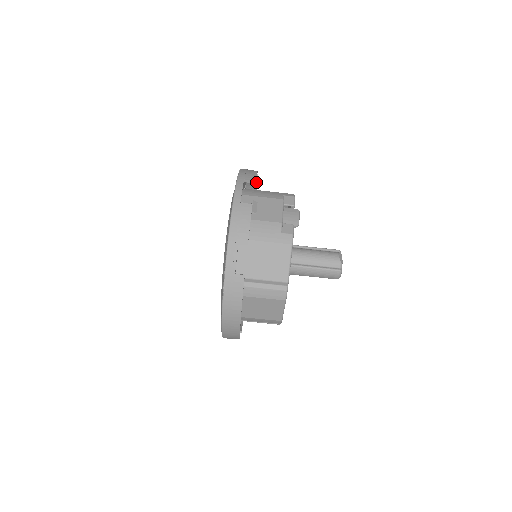
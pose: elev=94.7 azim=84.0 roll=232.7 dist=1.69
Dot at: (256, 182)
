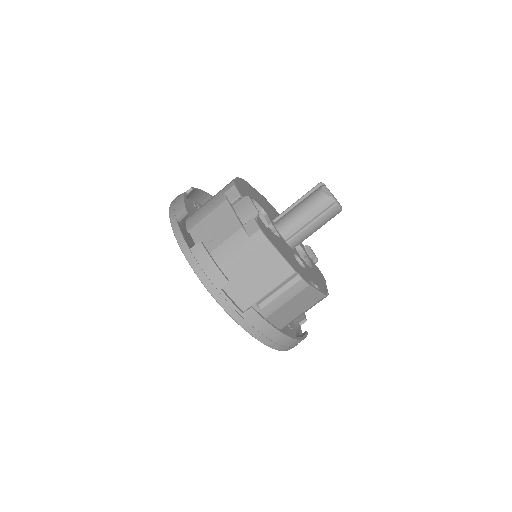
Dot at: (198, 191)
